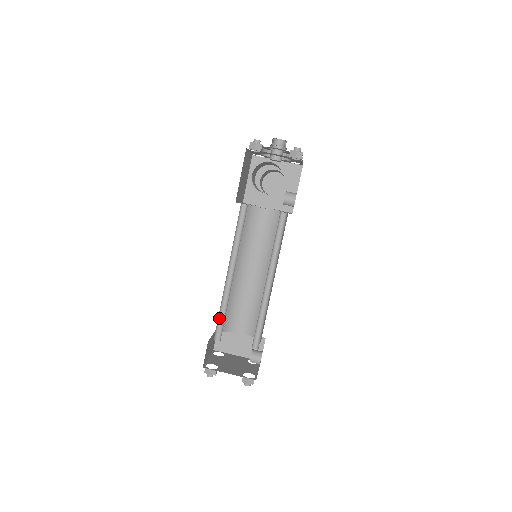
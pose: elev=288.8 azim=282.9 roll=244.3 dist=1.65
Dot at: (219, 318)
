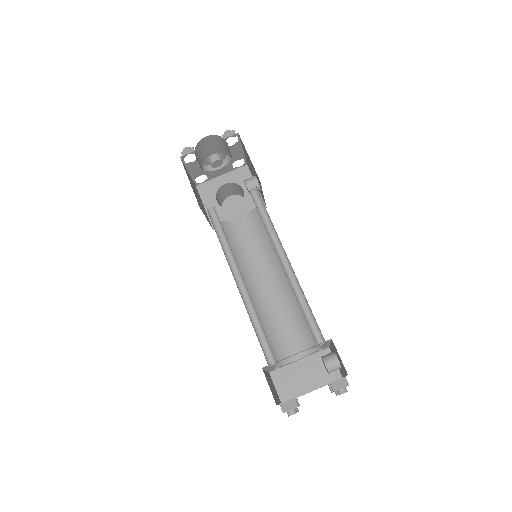
Dot at: (258, 338)
